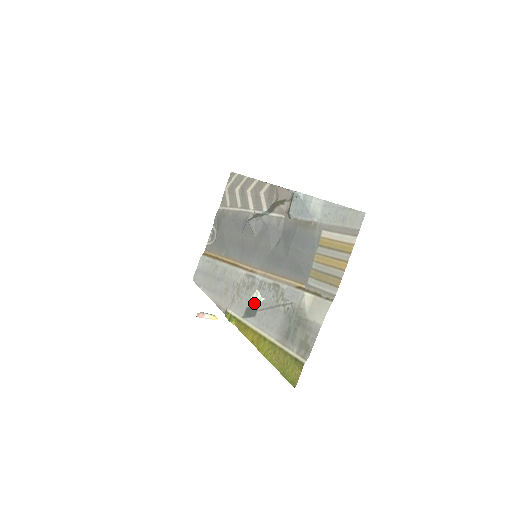
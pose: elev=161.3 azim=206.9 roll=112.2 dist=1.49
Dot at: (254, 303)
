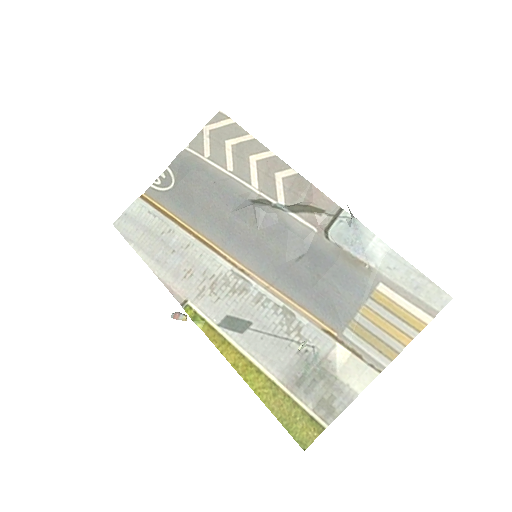
Dot at: (243, 316)
